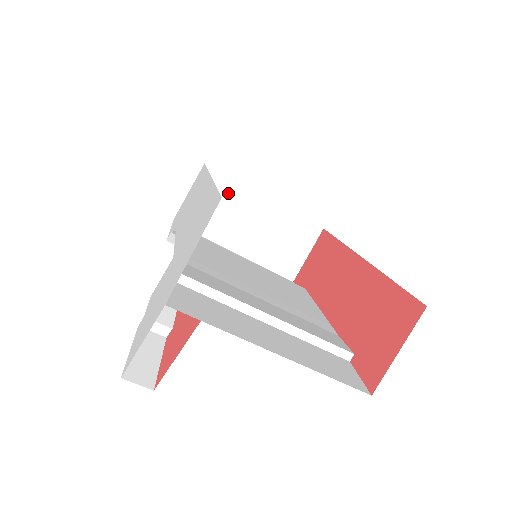
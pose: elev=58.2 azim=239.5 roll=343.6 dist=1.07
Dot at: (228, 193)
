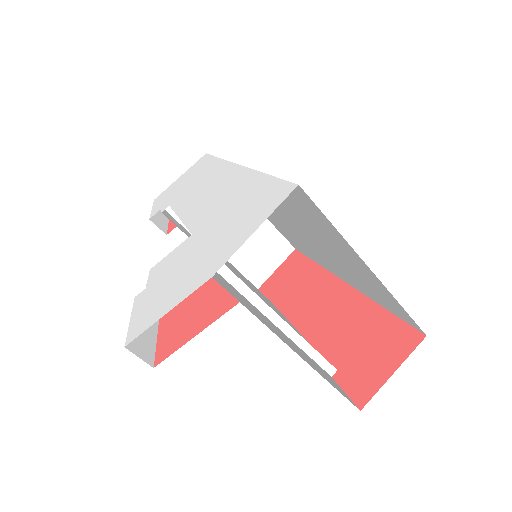
Dot at: occluded
